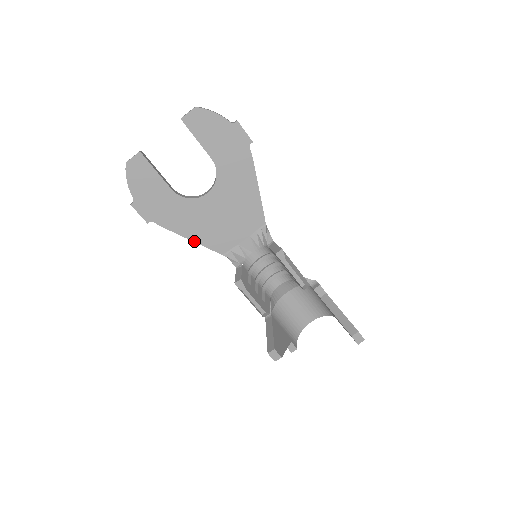
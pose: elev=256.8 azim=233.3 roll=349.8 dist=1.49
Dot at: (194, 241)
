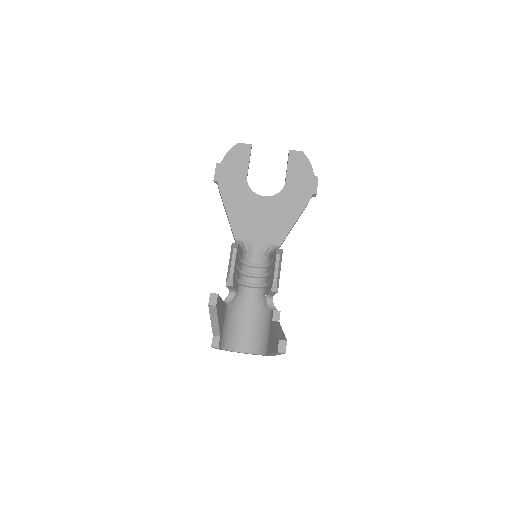
Dot at: (228, 215)
